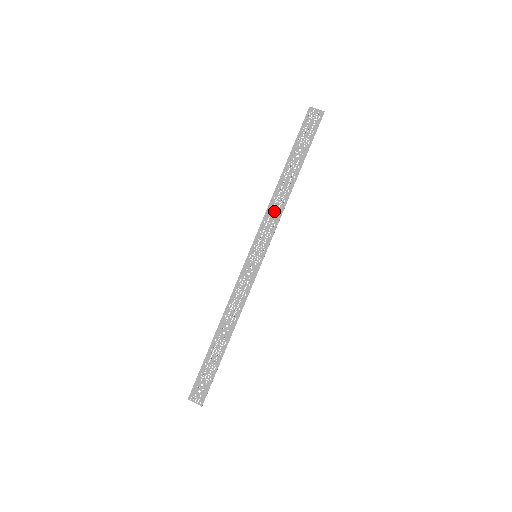
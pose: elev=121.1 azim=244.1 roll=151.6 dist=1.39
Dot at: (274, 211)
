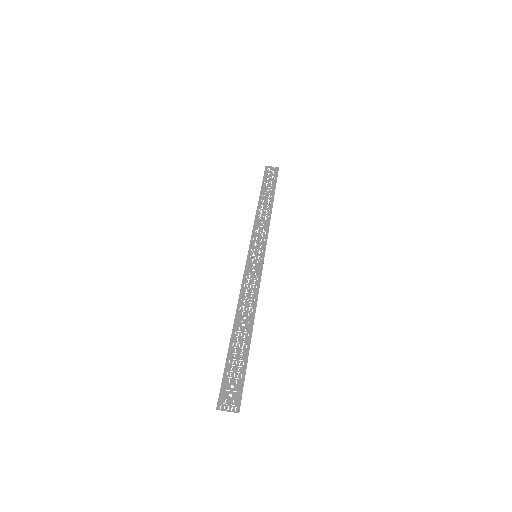
Dot at: (261, 224)
